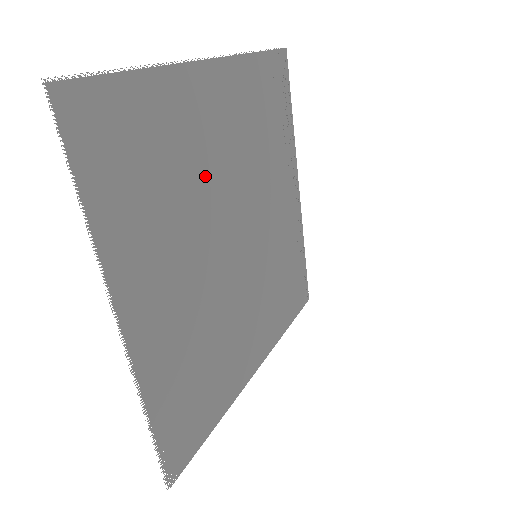
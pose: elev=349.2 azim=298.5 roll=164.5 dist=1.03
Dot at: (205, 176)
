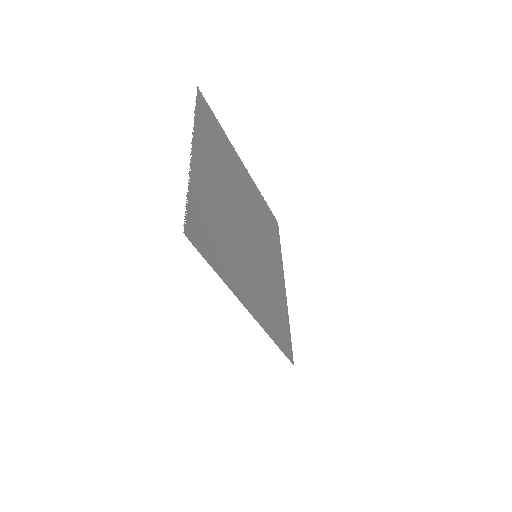
Dot at: (236, 182)
